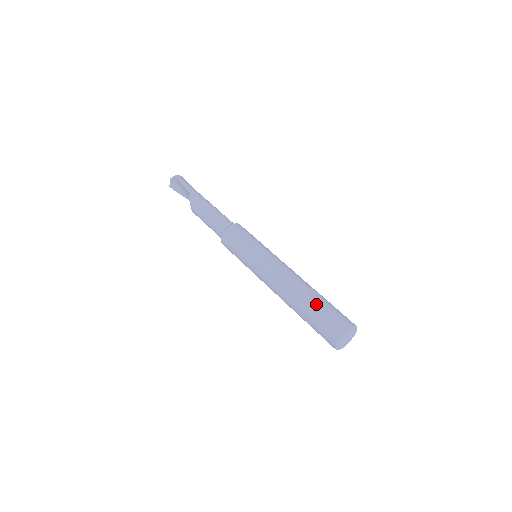
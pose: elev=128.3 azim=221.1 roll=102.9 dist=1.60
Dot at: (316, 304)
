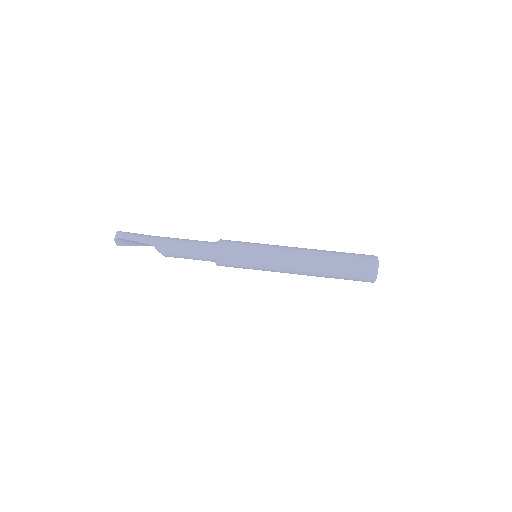
Dot at: (339, 265)
